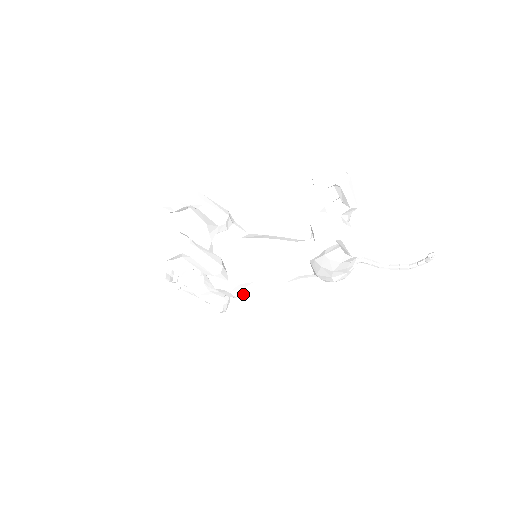
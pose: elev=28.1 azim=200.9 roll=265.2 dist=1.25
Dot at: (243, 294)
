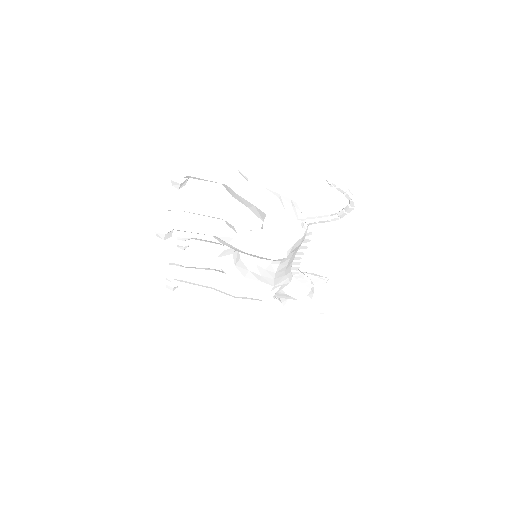
Dot at: (267, 295)
